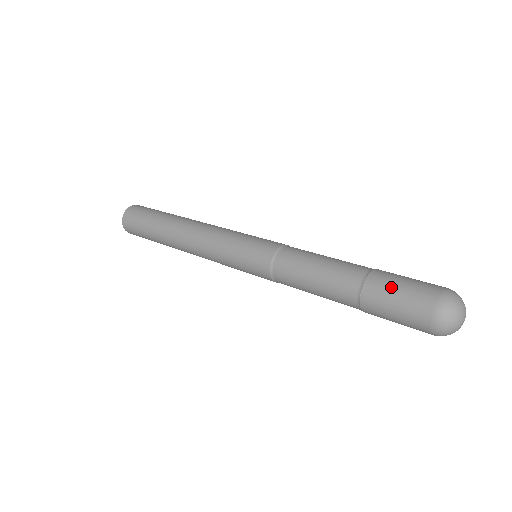
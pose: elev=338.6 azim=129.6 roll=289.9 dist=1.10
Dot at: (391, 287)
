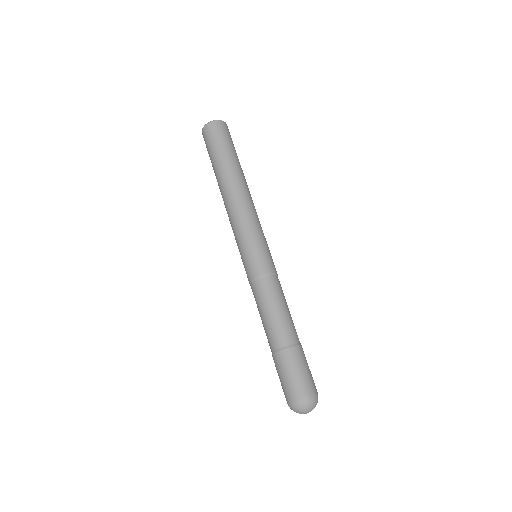
Dot at: (295, 366)
